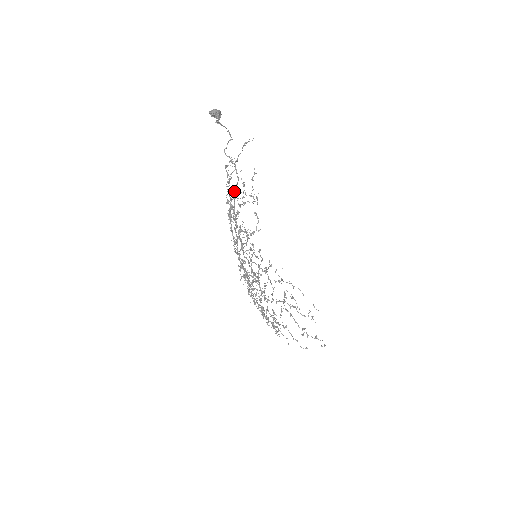
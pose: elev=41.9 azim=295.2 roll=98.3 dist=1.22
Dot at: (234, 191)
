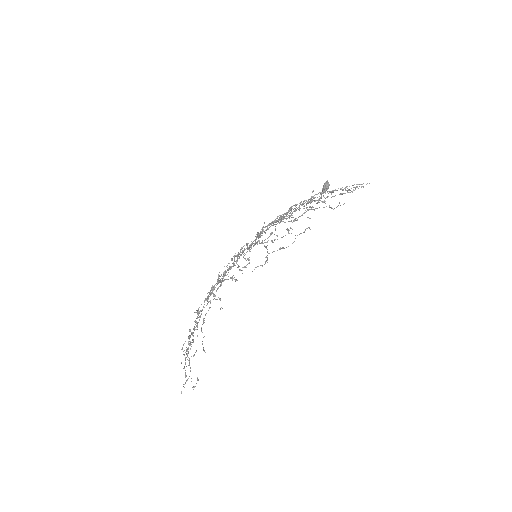
Dot at: (327, 191)
